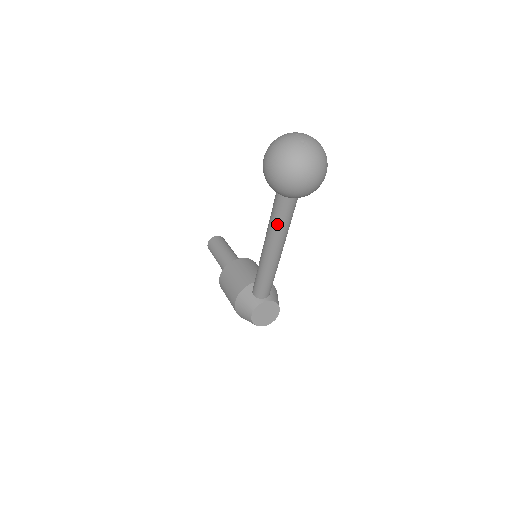
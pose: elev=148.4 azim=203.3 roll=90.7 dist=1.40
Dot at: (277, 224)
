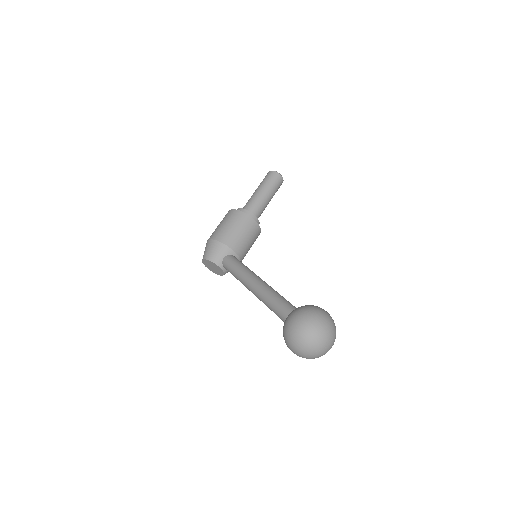
Dot at: (270, 304)
